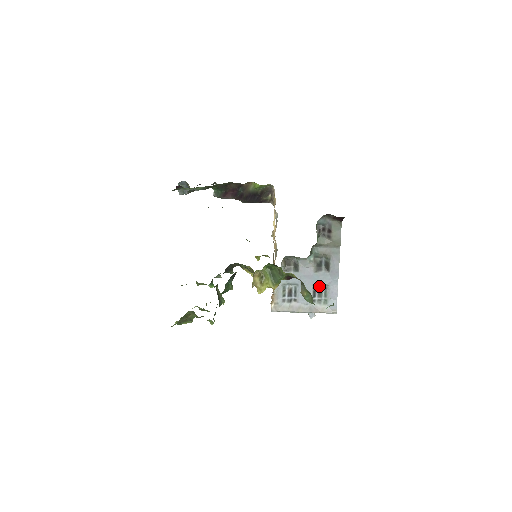
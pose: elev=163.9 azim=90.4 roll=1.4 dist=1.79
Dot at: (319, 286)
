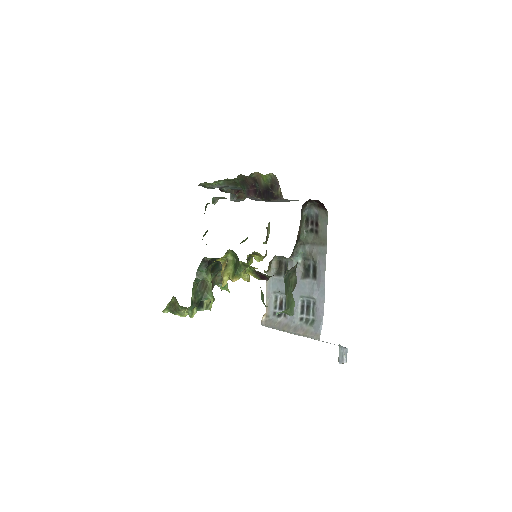
Dot at: (307, 299)
